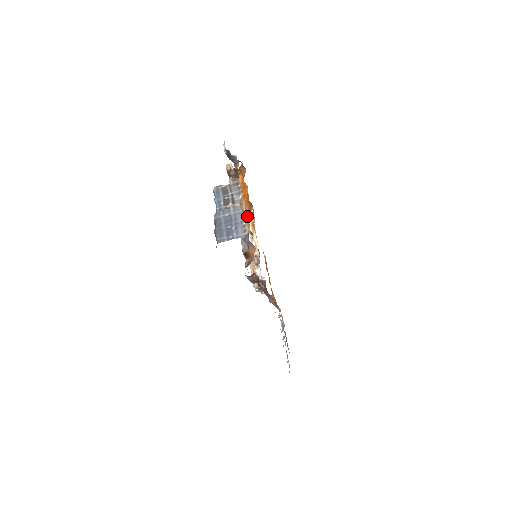
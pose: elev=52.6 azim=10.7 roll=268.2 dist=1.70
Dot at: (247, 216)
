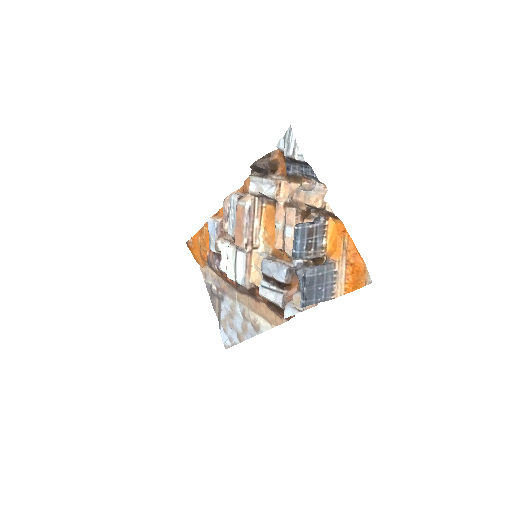
Dot at: (345, 284)
